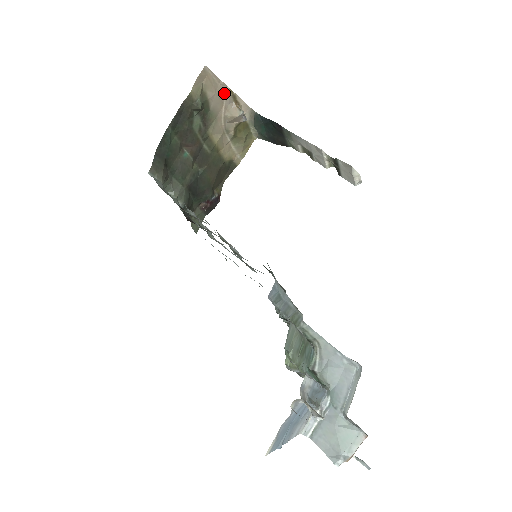
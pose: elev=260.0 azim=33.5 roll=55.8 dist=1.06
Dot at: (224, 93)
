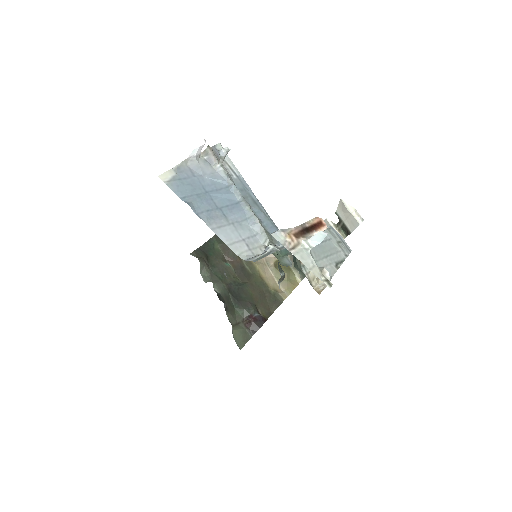
Dot at: occluded
